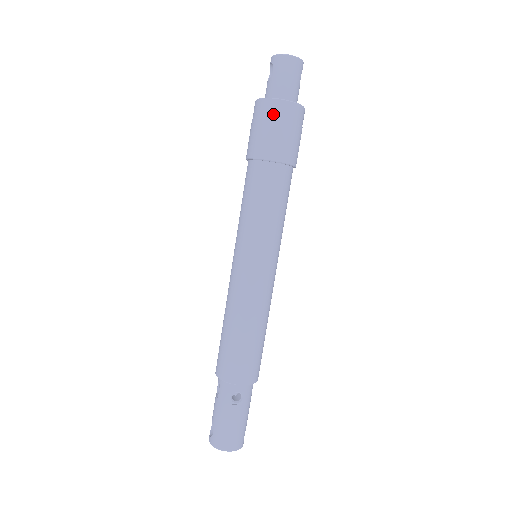
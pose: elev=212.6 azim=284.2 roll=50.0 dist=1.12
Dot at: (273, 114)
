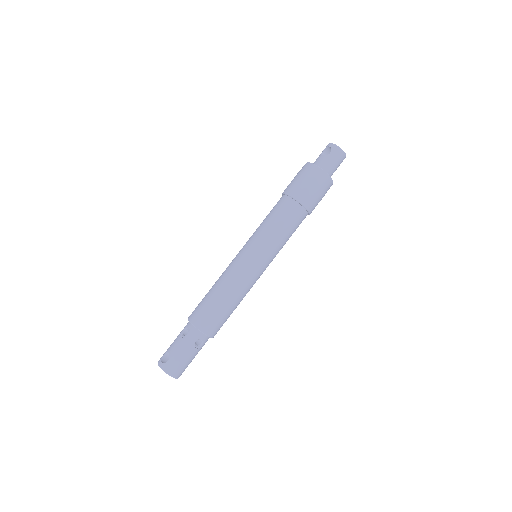
Dot at: (320, 180)
